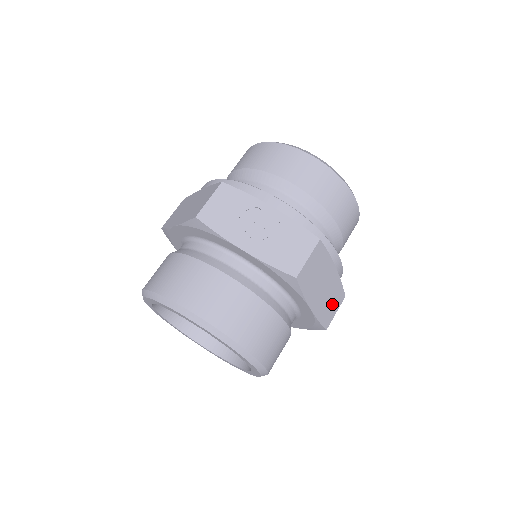
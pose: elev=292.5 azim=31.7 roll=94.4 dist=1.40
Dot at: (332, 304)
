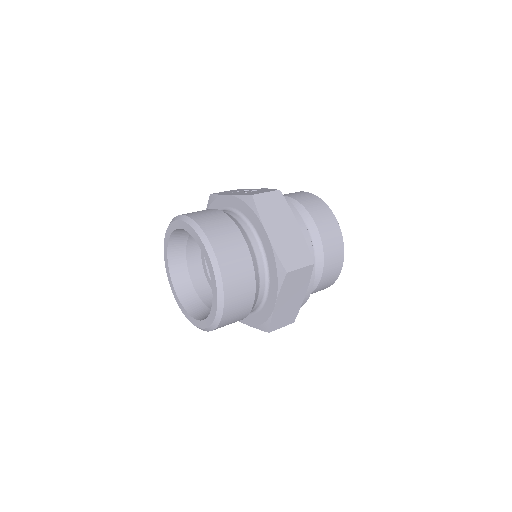
Dot at: (295, 255)
